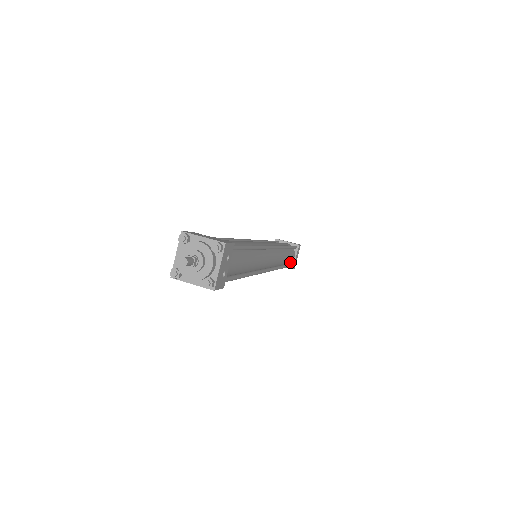
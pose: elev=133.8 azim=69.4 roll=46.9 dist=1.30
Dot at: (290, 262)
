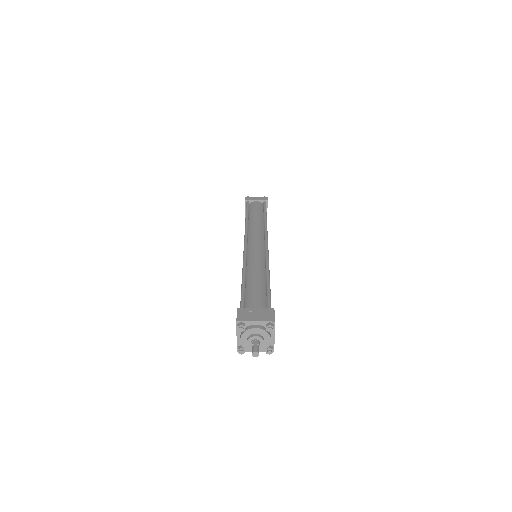
Dot at: occluded
